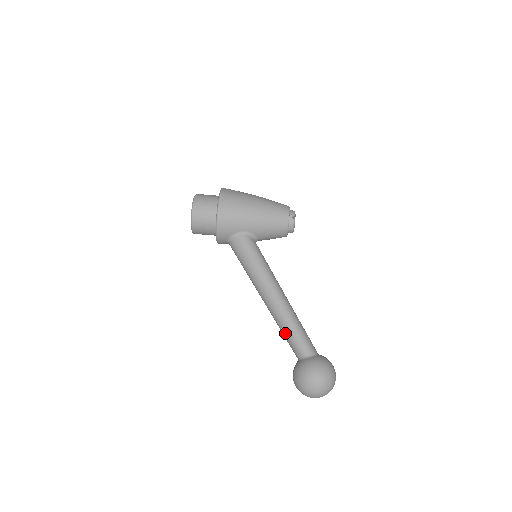
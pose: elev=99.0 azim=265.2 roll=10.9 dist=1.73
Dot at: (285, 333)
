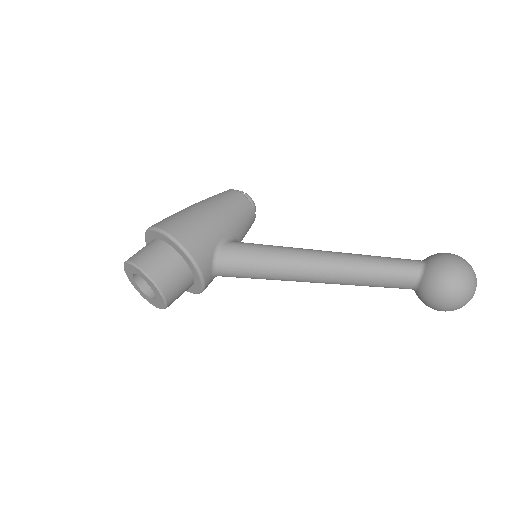
Dot at: (377, 277)
